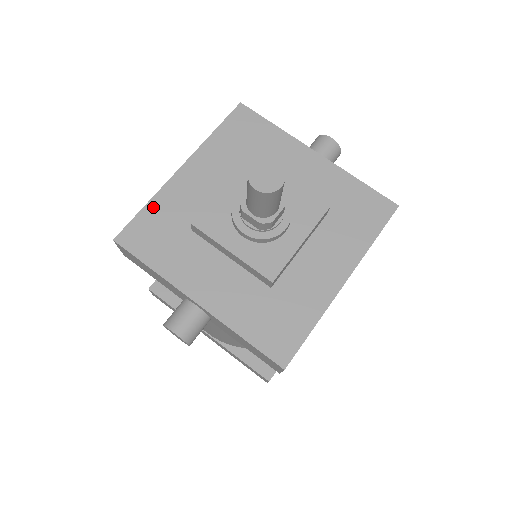
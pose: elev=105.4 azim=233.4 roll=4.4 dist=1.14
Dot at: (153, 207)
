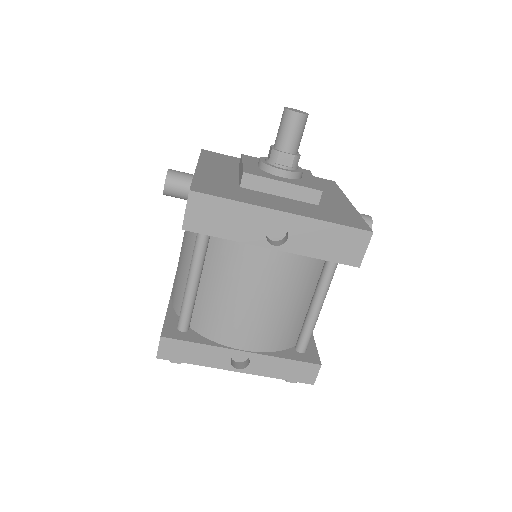
Dot at: (235, 158)
